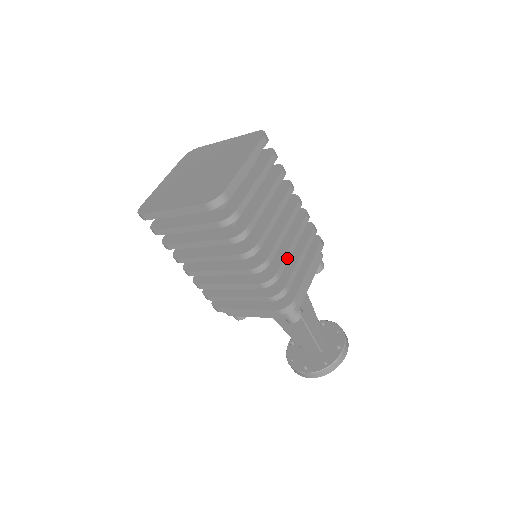
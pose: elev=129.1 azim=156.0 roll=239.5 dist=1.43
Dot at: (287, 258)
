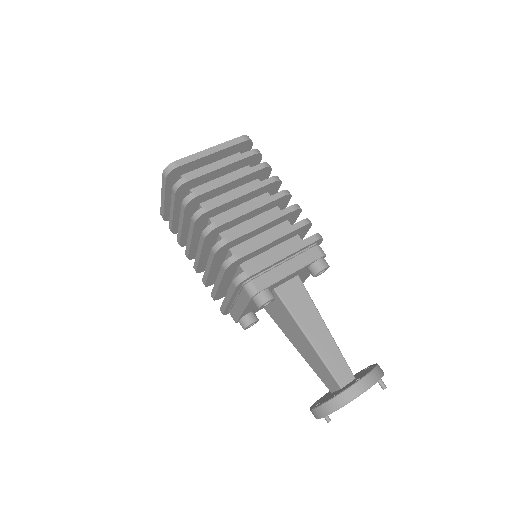
Dot at: (247, 231)
